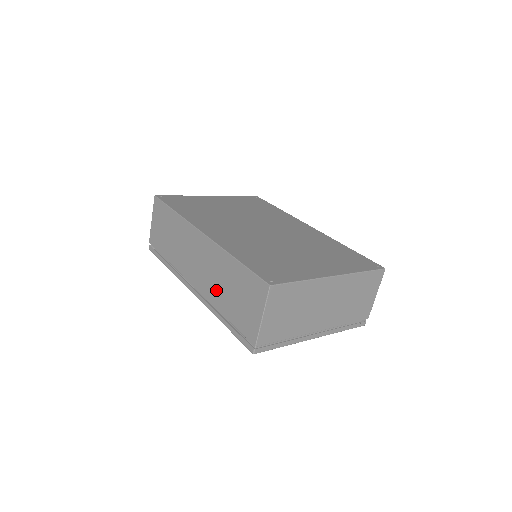
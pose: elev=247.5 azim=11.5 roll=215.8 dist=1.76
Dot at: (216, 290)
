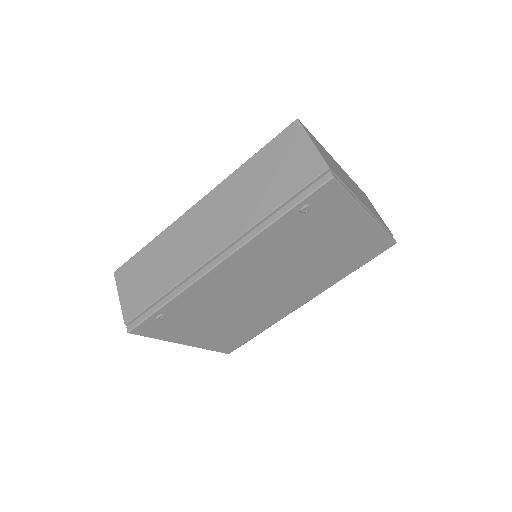
Dot at: (248, 208)
